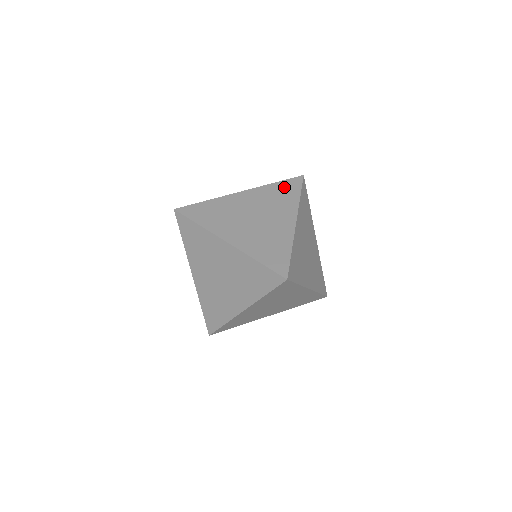
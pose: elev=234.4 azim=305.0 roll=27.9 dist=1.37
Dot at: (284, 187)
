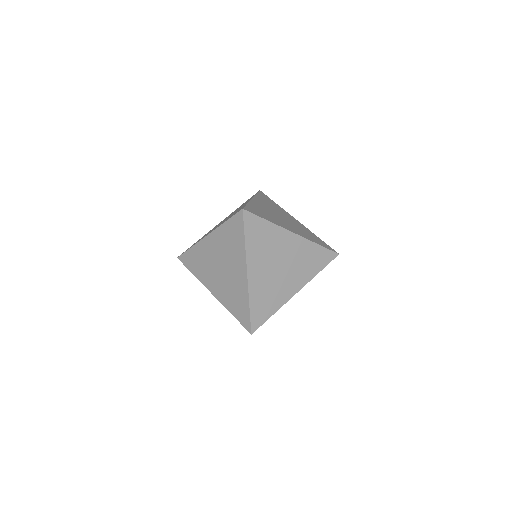
Dot at: (232, 229)
